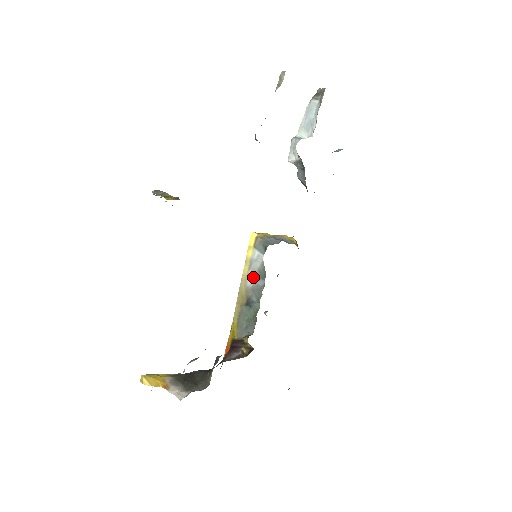
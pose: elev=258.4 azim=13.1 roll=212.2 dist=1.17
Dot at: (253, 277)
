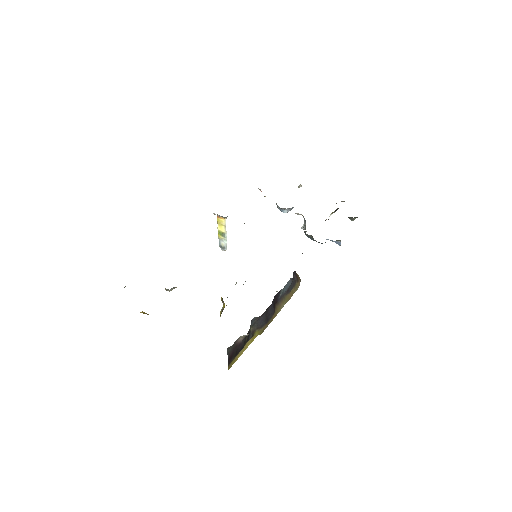
Dot at: occluded
